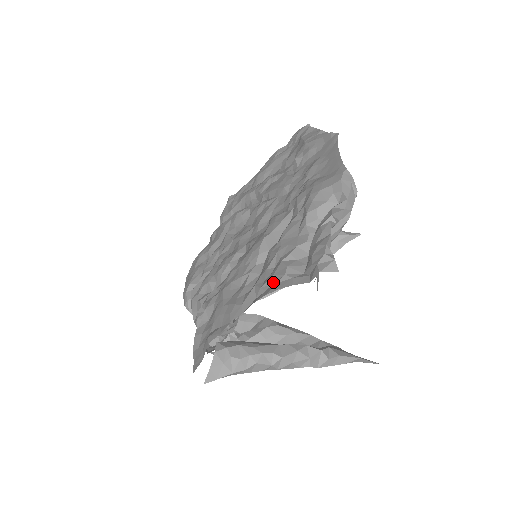
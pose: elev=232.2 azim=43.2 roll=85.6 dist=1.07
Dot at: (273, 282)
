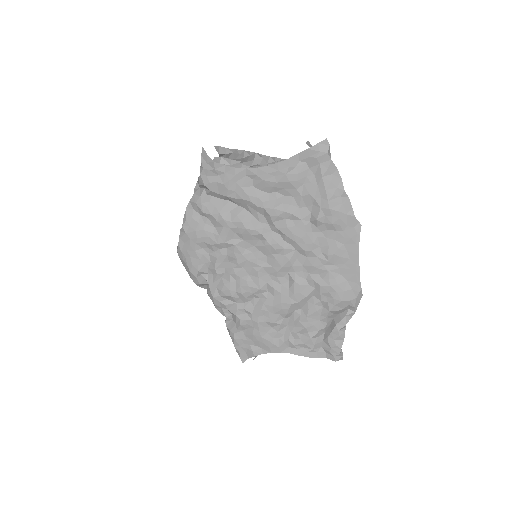
Dot at: (303, 347)
